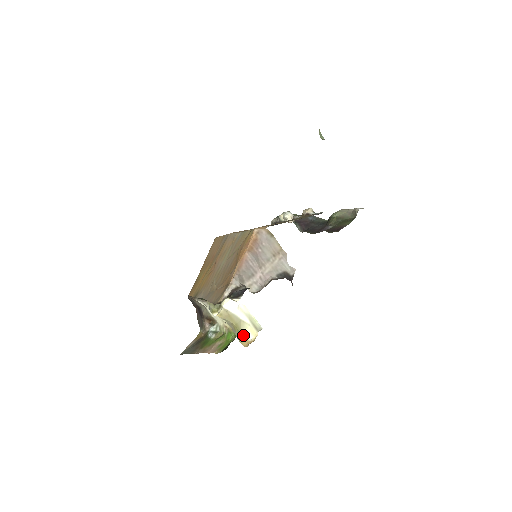
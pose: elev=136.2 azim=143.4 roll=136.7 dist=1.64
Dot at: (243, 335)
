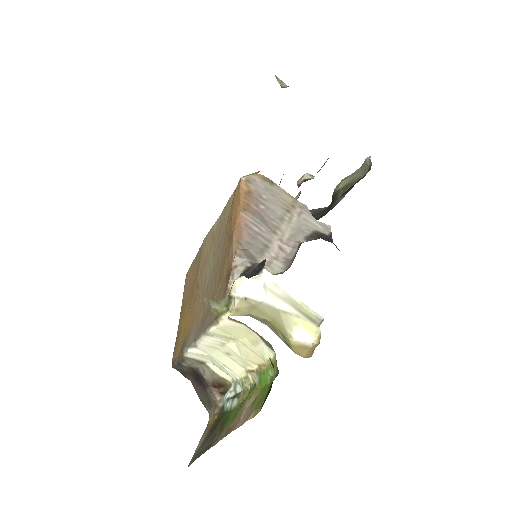
Dot at: (294, 340)
